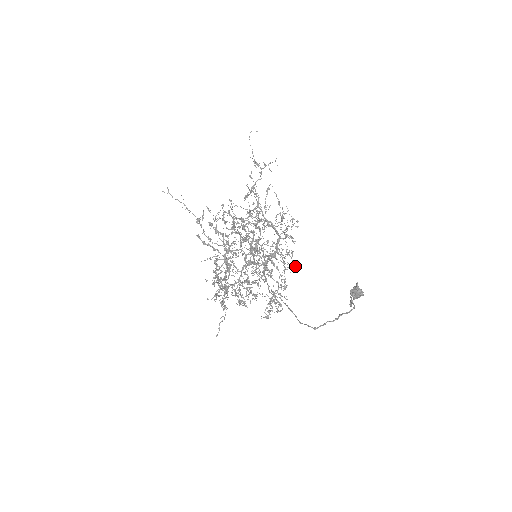
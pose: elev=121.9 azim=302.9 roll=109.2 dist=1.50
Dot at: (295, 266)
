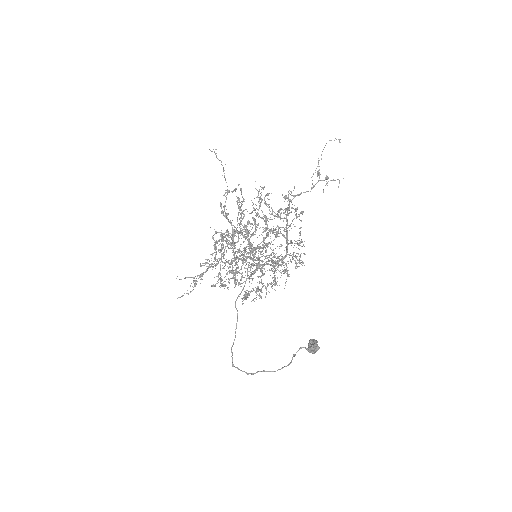
Dot at: occluded
